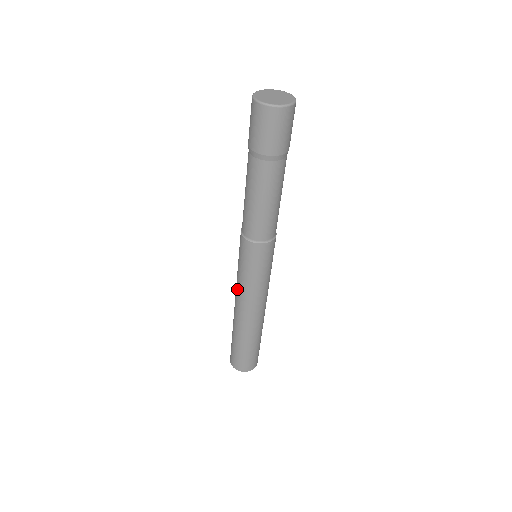
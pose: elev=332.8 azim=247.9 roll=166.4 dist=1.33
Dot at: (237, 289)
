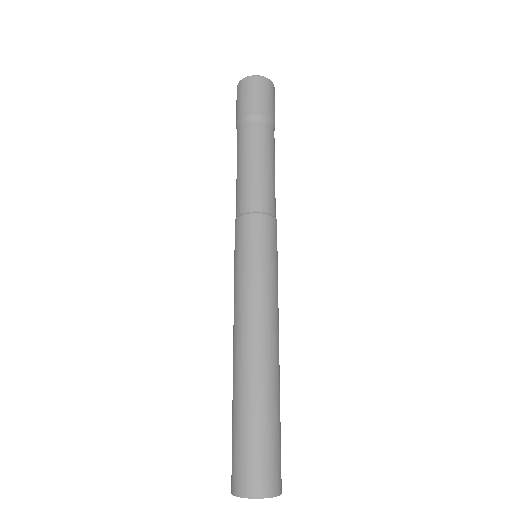
Dot at: occluded
